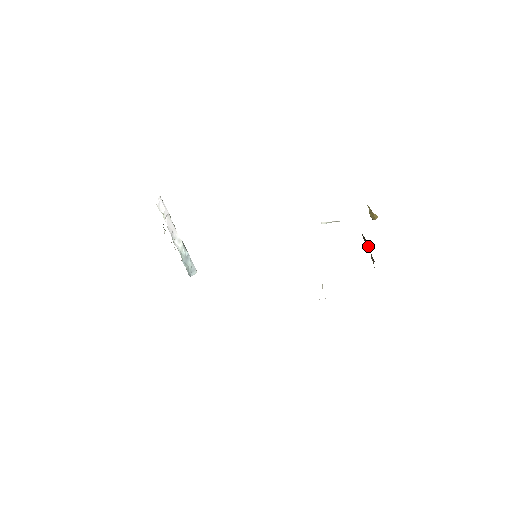
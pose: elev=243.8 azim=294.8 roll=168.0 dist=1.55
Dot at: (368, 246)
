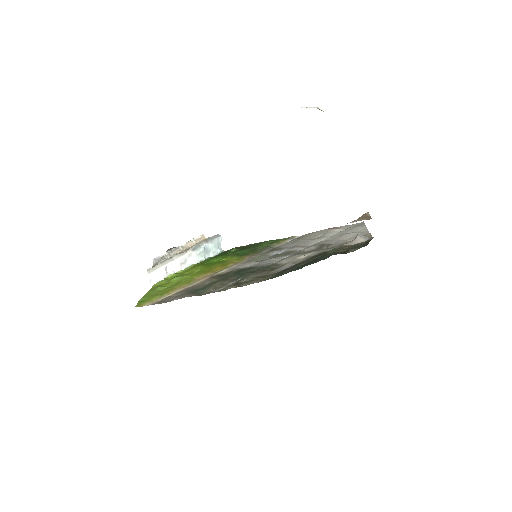
Dot at: occluded
